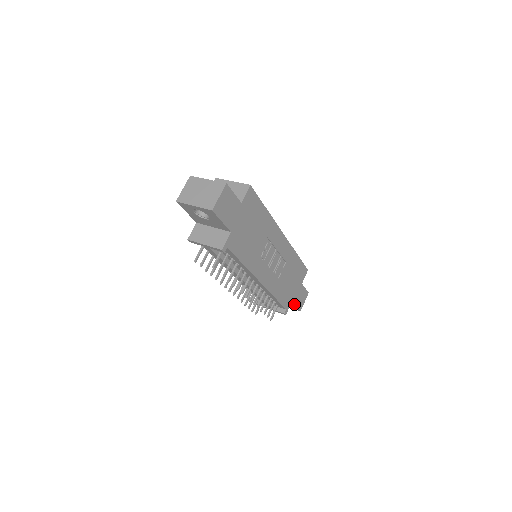
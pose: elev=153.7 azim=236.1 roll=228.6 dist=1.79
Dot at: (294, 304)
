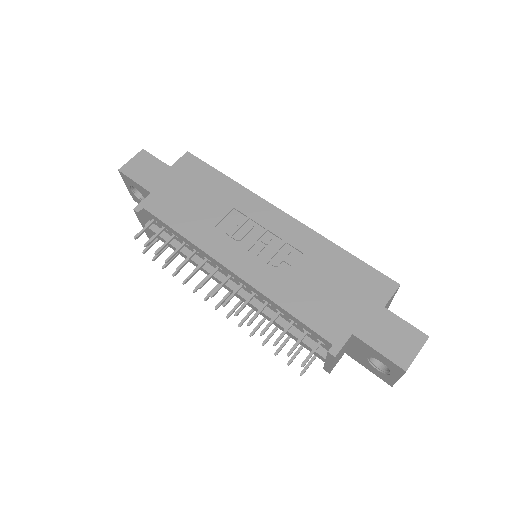
Dot at: (367, 344)
